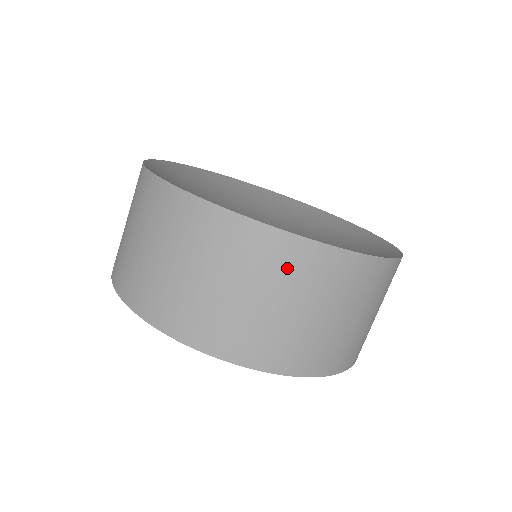
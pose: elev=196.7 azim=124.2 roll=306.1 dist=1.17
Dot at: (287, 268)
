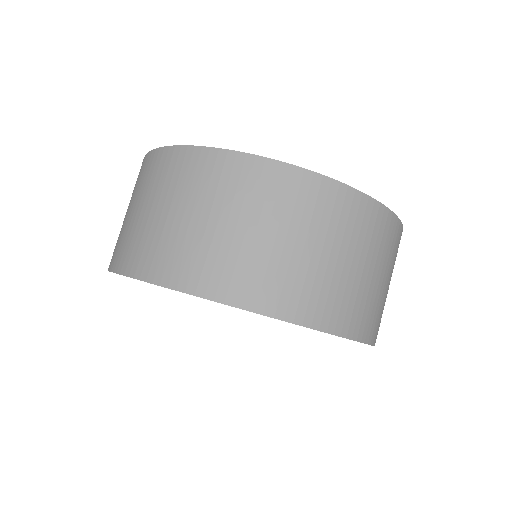
Dot at: (274, 195)
